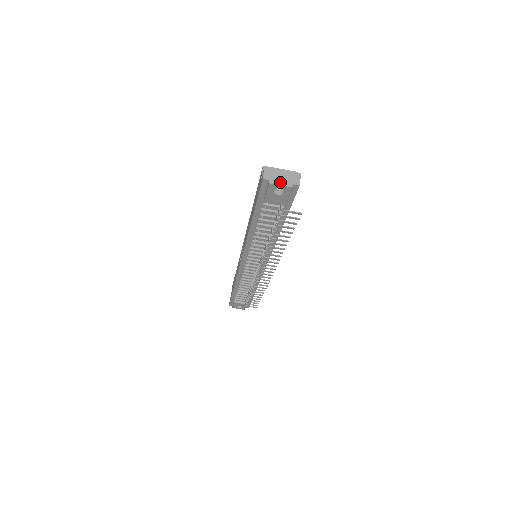
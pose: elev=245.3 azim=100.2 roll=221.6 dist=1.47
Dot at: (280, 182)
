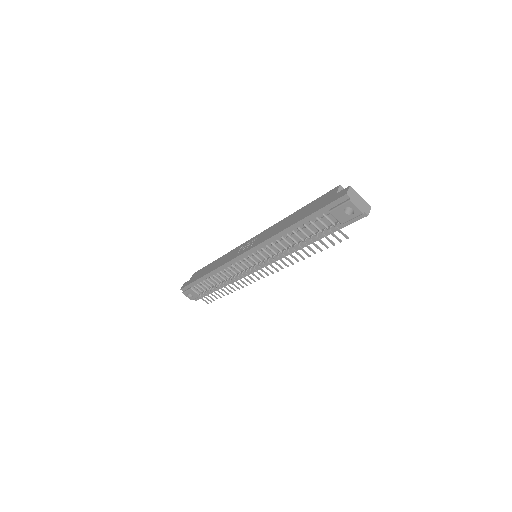
Dot at: (357, 204)
